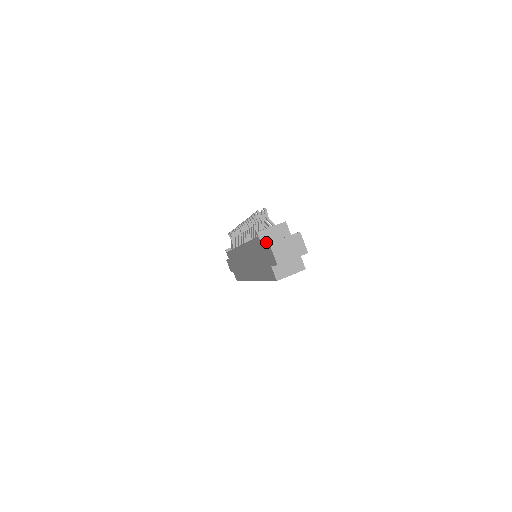
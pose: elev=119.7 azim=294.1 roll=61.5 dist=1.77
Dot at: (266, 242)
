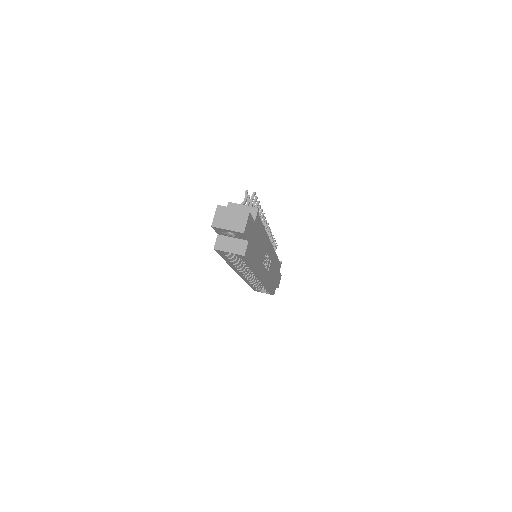
Dot at: occluded
